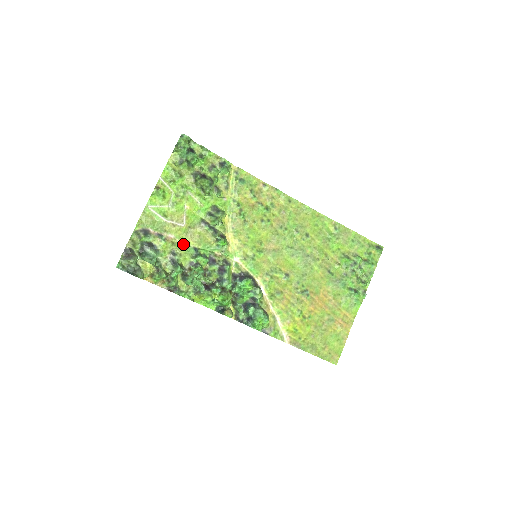
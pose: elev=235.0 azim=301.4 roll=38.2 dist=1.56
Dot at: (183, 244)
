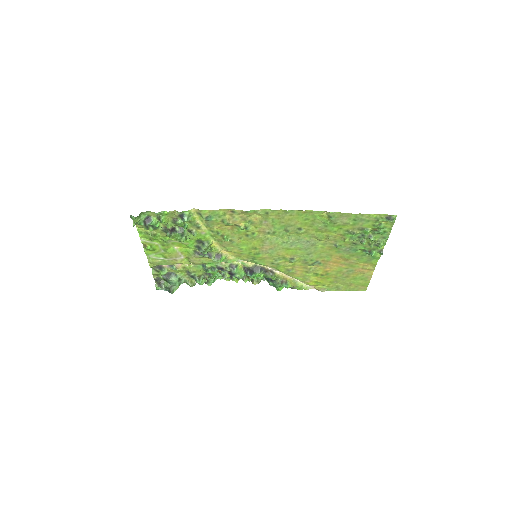
Dot at: (192, 265)
